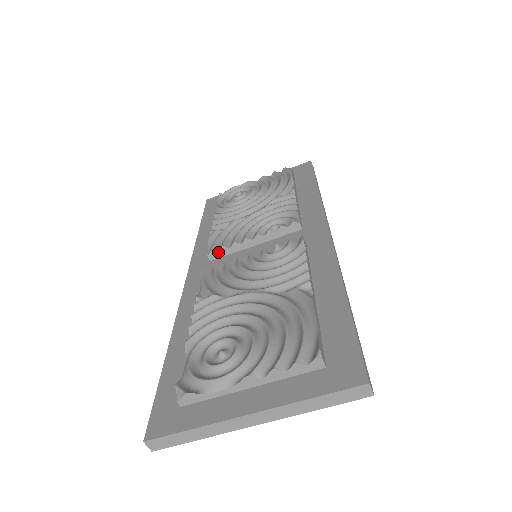
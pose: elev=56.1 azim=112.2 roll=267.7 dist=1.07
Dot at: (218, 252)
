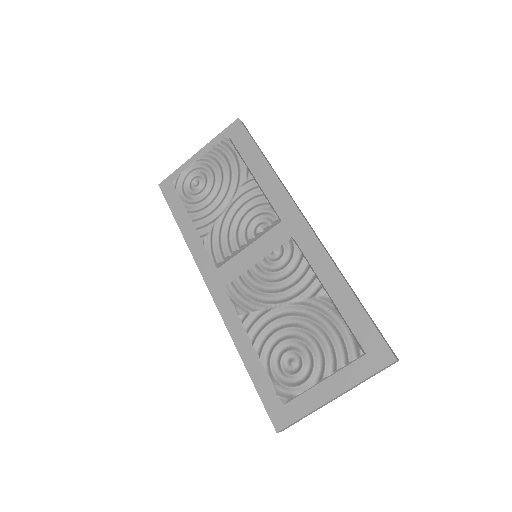
Dot at: (223, 261)
